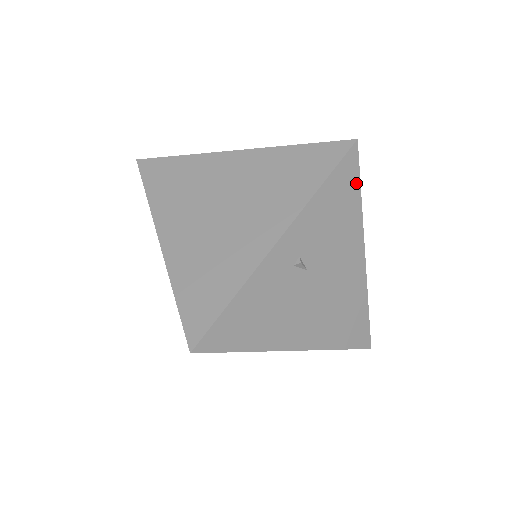
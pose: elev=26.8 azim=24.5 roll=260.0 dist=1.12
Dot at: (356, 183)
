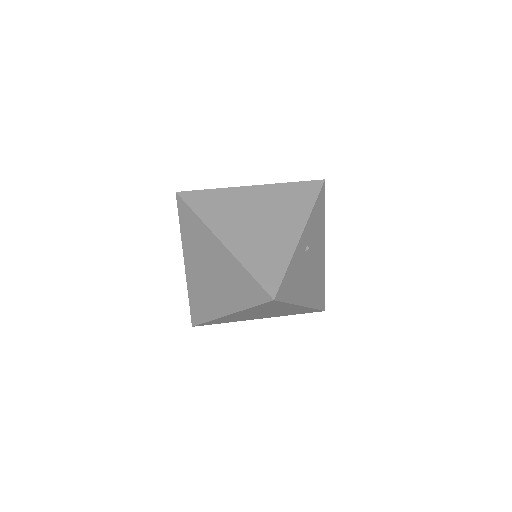
Dot at: (324, 204)
